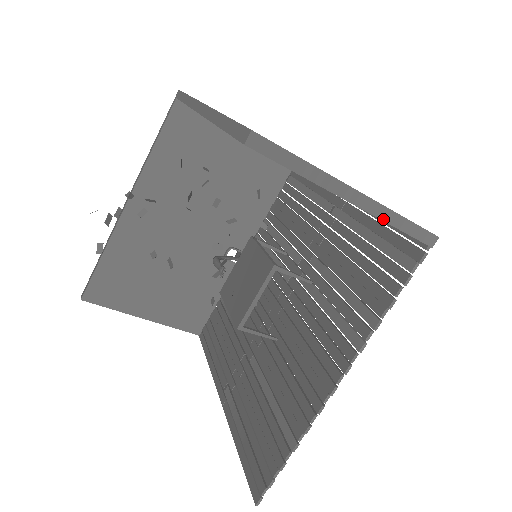
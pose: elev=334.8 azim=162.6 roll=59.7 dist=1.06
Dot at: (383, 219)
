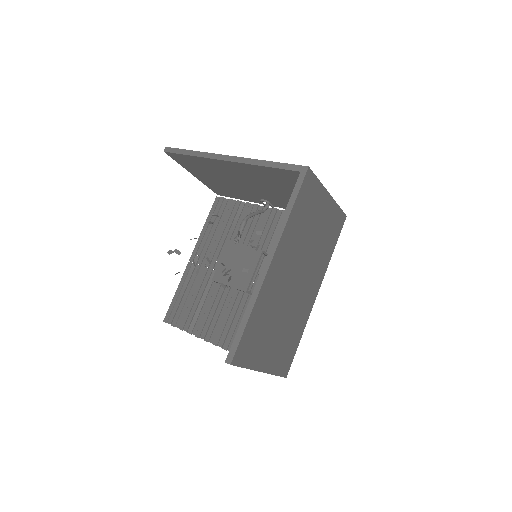
Dot at: occluded
